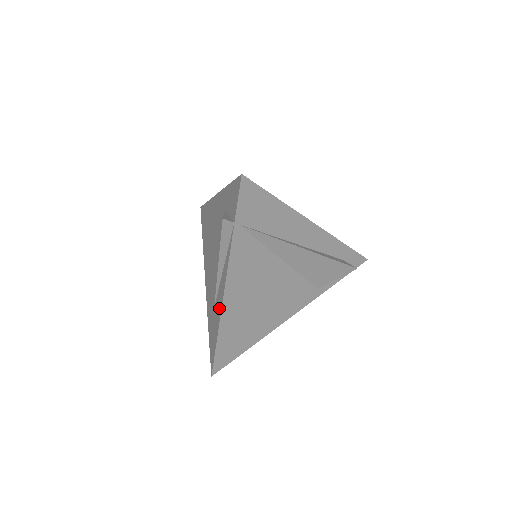
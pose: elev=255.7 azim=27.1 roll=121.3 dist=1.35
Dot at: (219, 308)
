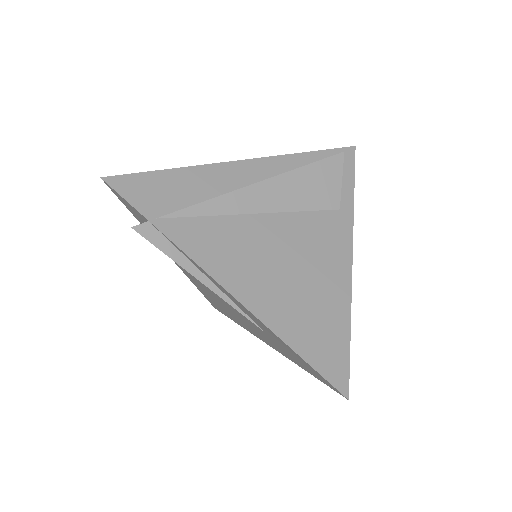
Dot at: (253, 318)
